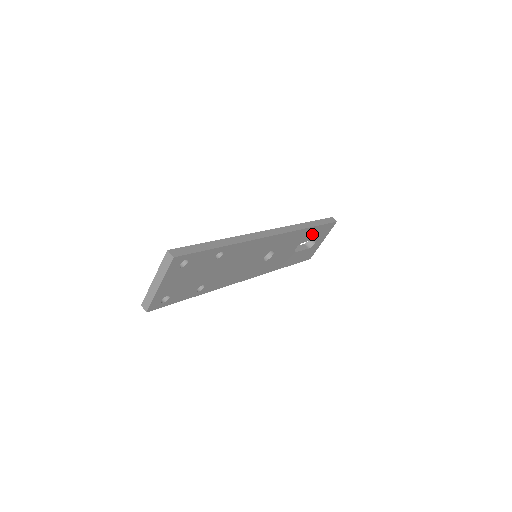
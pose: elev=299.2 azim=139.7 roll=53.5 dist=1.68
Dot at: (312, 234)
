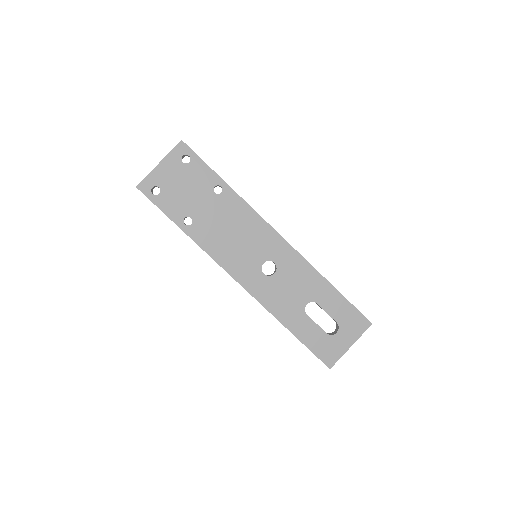
Dot at: (332, 303)
